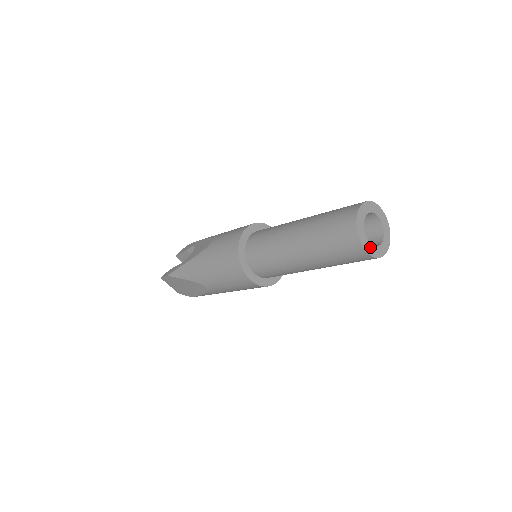
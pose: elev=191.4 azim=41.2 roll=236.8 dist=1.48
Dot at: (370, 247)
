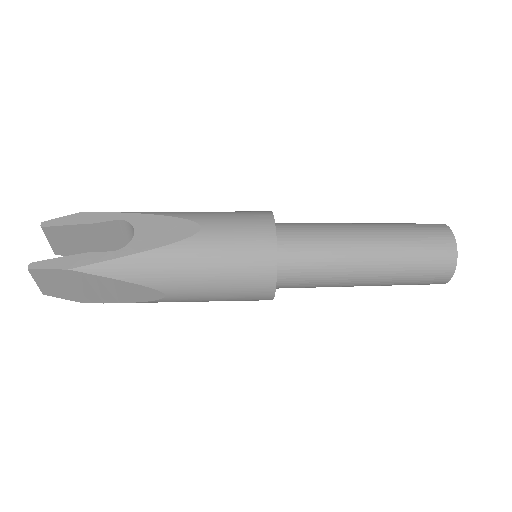
Dot at: occluded
